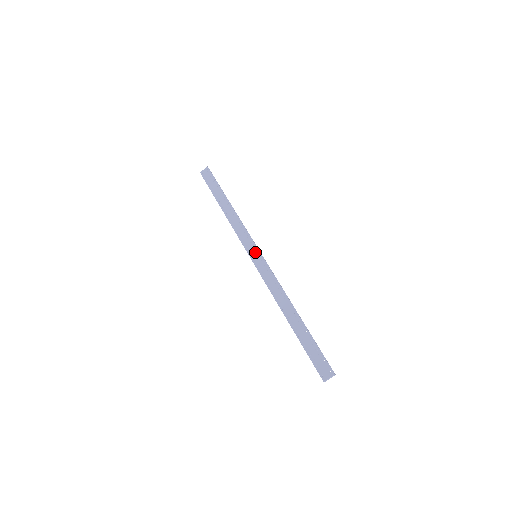
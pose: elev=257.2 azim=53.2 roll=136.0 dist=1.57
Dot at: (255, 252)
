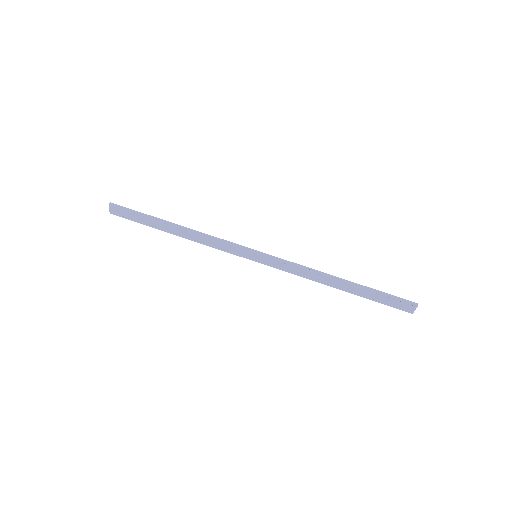
Dot at: (252, 255)
